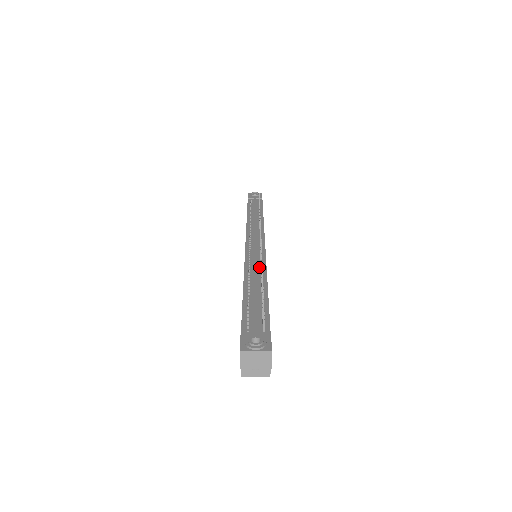
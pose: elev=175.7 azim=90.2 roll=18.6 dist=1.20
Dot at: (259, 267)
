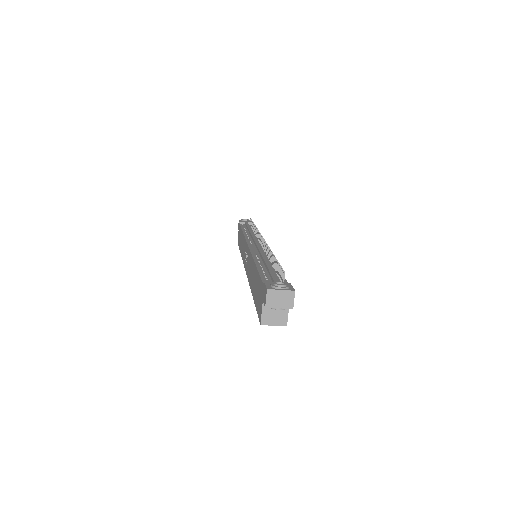
Dot at: (265, 255)
